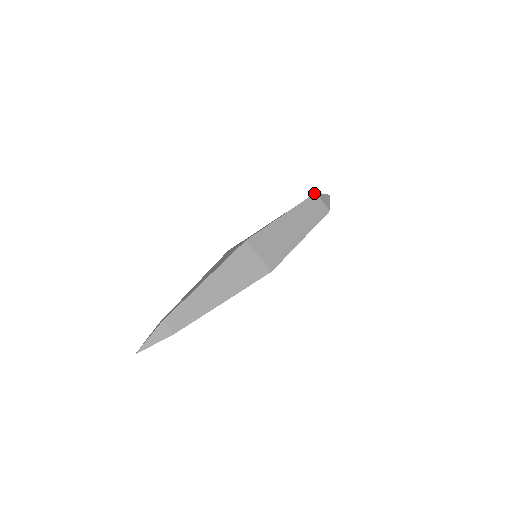
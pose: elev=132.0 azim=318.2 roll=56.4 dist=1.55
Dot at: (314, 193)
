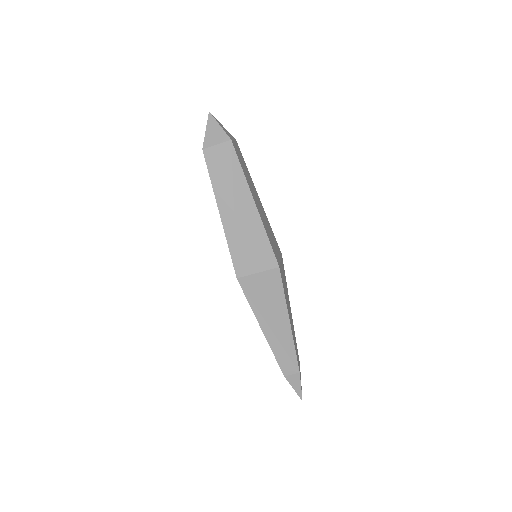
Dot at: occluded
